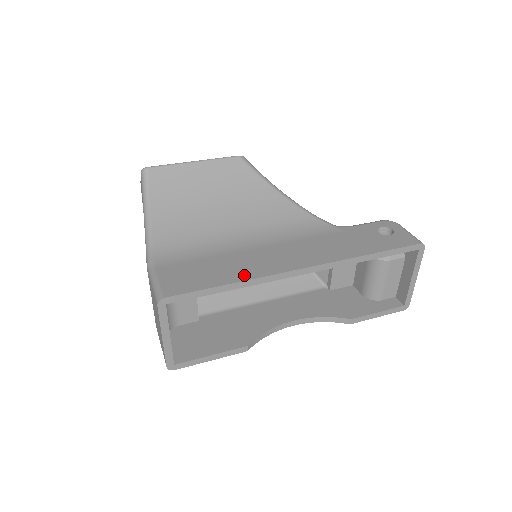
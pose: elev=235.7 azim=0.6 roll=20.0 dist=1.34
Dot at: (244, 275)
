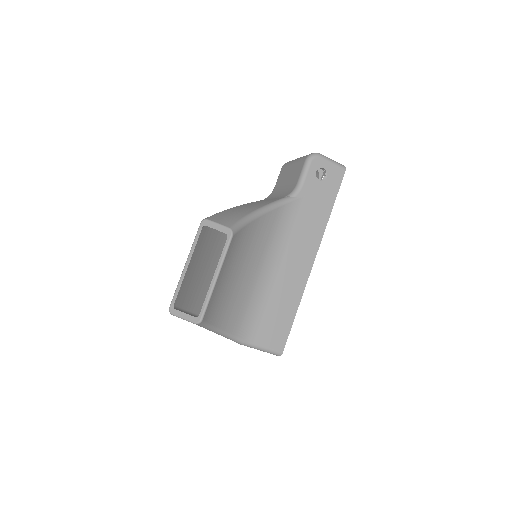
Dot at: (296, 298)
